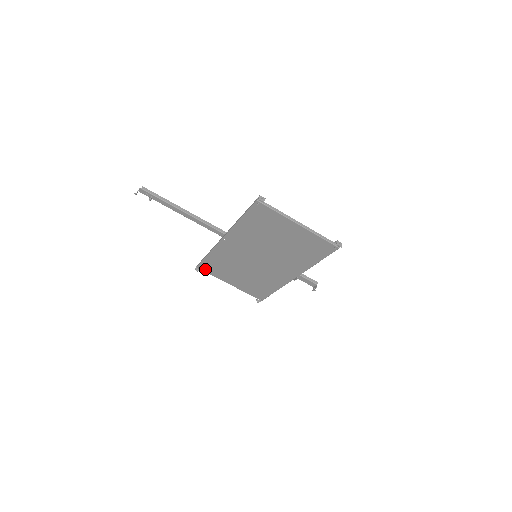
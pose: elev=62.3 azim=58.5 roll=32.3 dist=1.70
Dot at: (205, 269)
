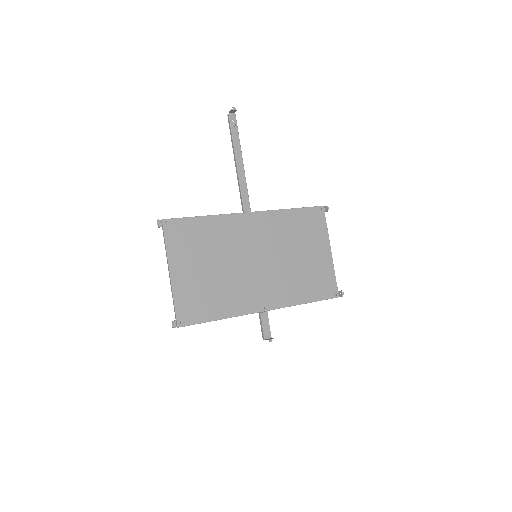
Dot at: (170, 230)
